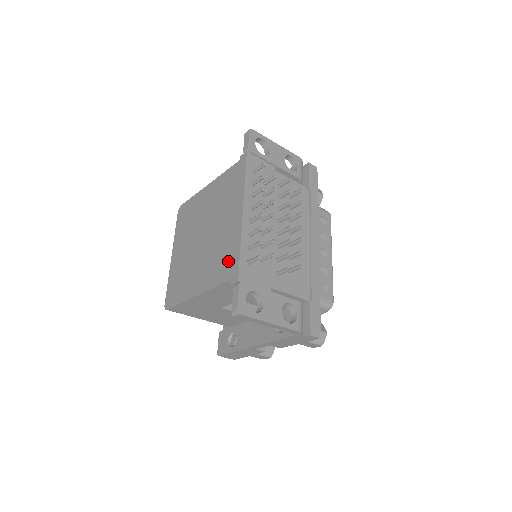
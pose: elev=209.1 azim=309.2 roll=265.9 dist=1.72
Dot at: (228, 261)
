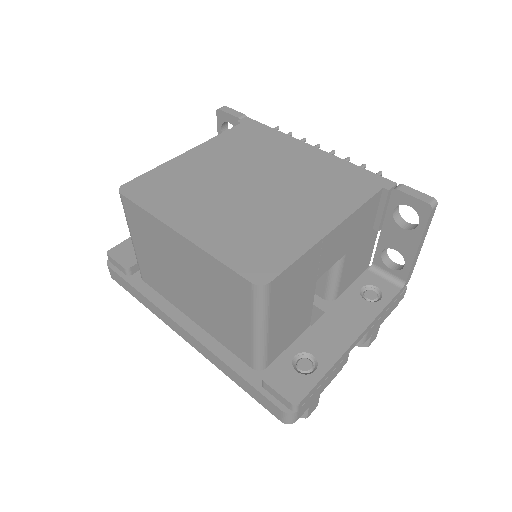
Dot at: (353, 179)
